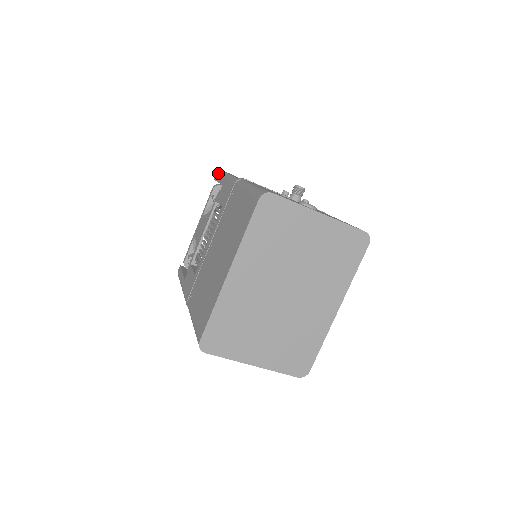
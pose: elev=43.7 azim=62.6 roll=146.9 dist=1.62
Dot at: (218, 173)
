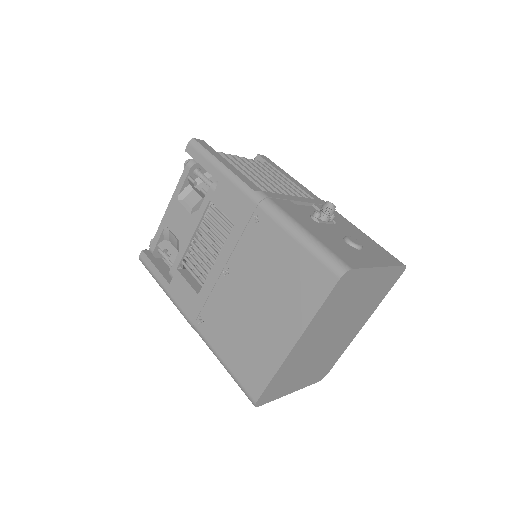
Dot at: (194, 147)
